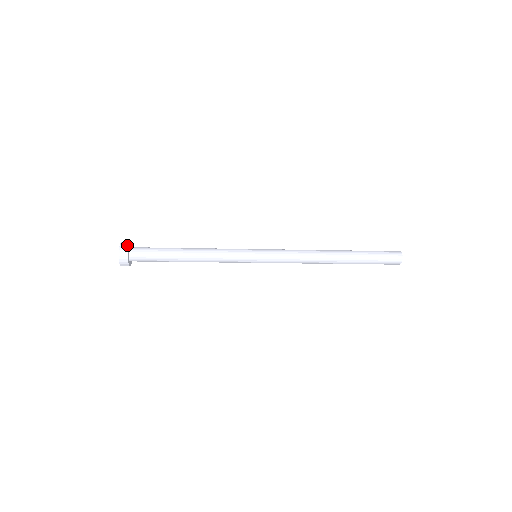
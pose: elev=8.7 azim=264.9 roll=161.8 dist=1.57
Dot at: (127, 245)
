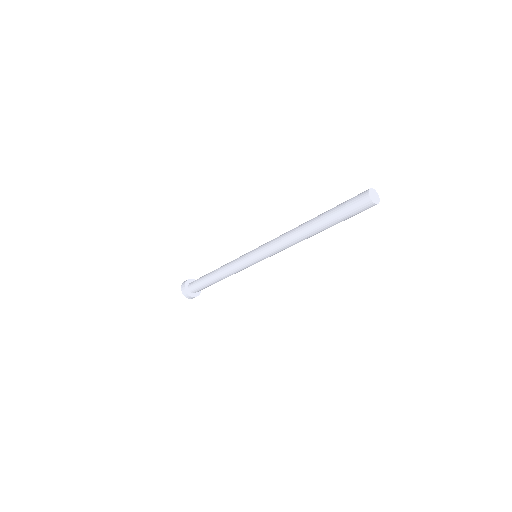
Dot at: (184, 288)
